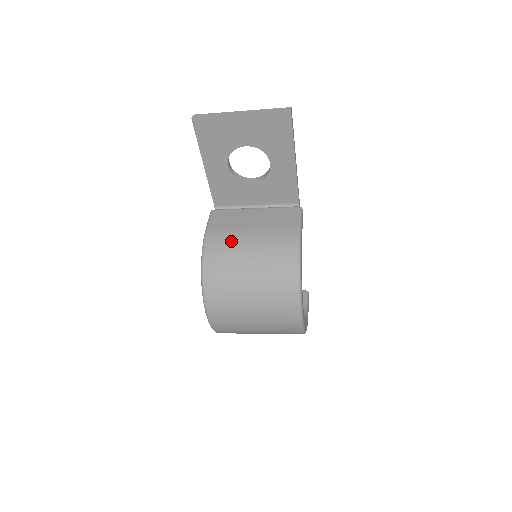
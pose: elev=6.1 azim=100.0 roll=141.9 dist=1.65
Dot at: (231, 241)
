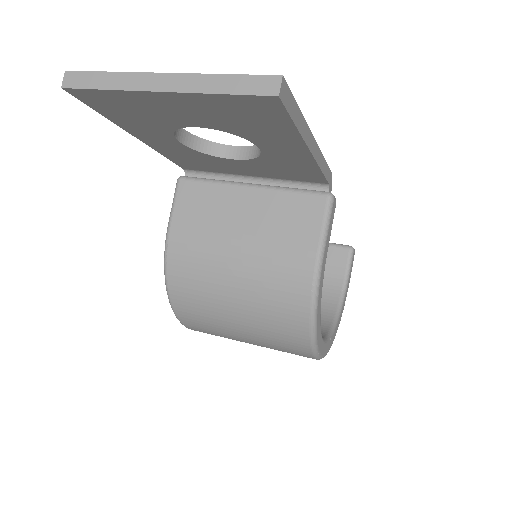
Dot at: (205, 260)
